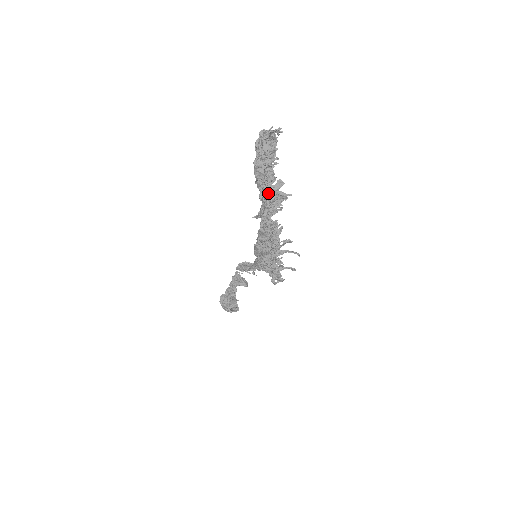
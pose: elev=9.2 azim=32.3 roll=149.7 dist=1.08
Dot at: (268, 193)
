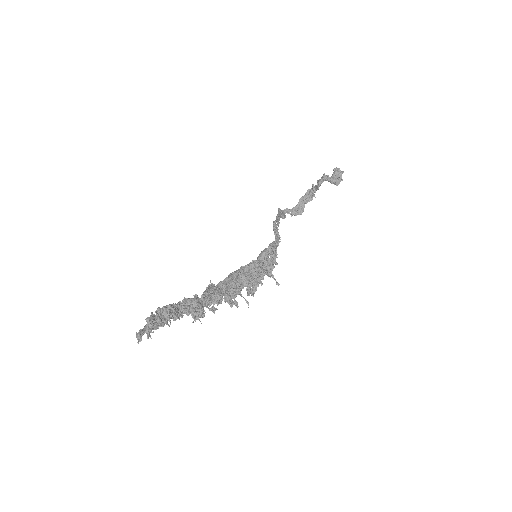
Dot at: (183, 313)
